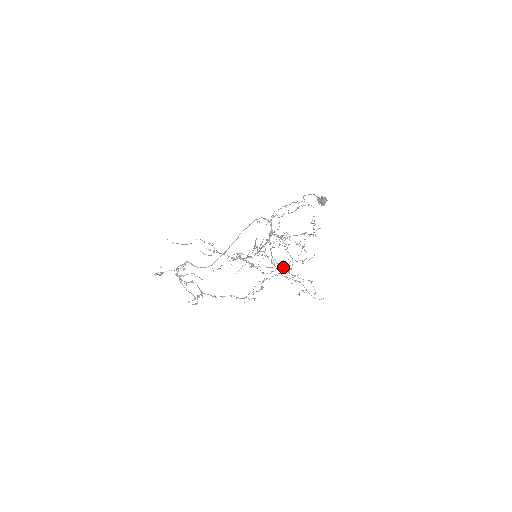
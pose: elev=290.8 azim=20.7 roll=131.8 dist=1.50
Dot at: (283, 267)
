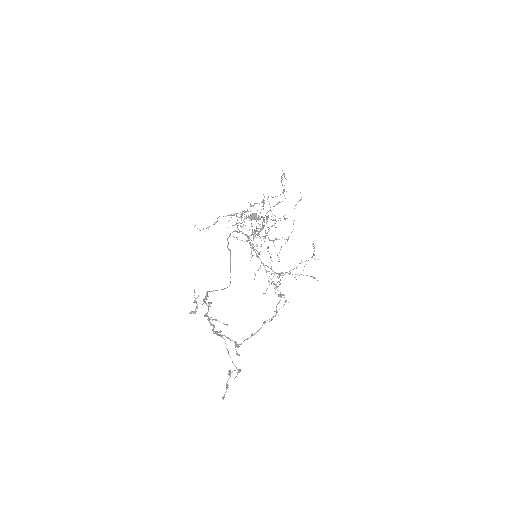
Dot at: occluded
